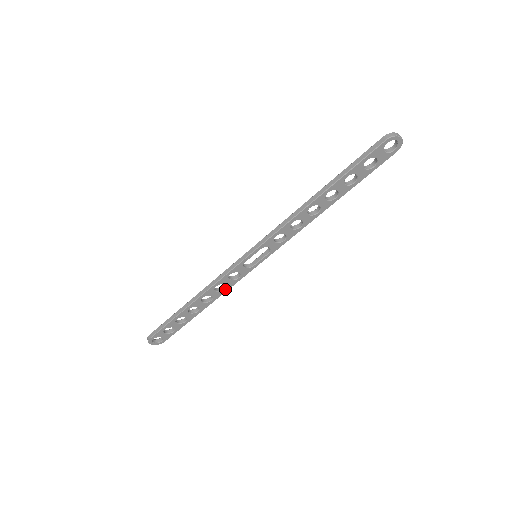
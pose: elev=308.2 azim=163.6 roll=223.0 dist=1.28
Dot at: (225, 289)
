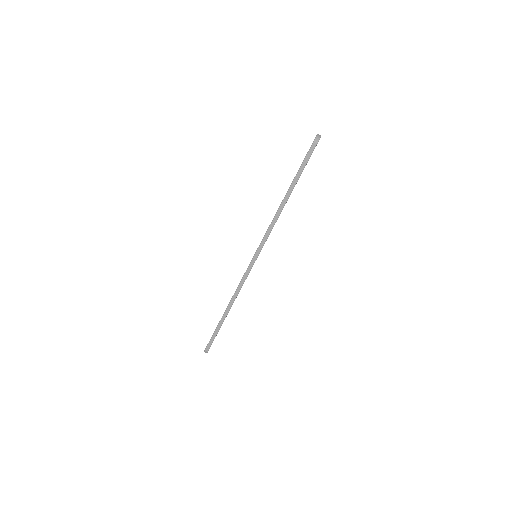
Dot at: occluded
